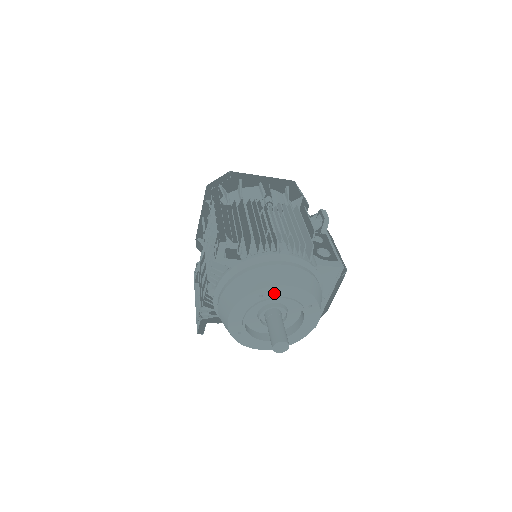
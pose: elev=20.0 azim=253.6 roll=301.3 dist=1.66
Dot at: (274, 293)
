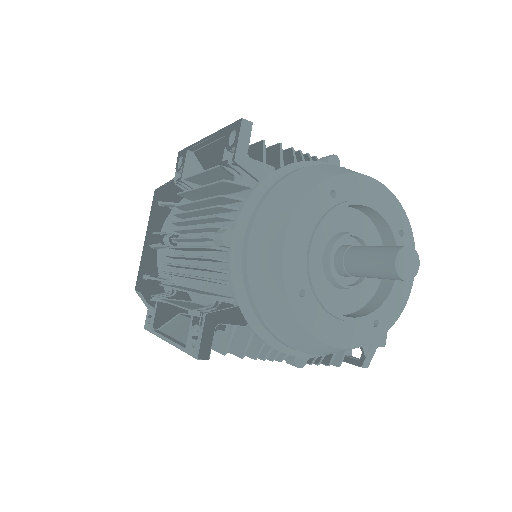
Dot at: (351, 191)
